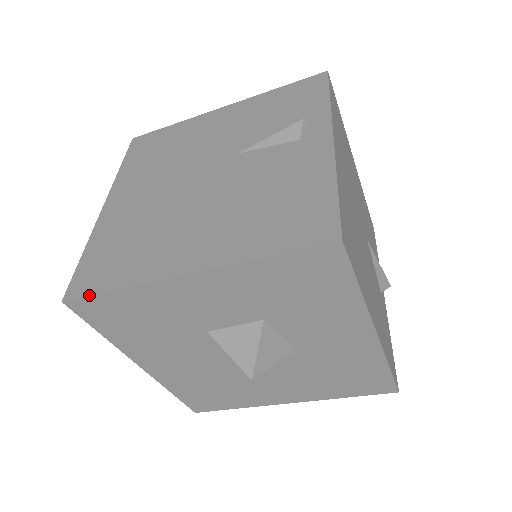
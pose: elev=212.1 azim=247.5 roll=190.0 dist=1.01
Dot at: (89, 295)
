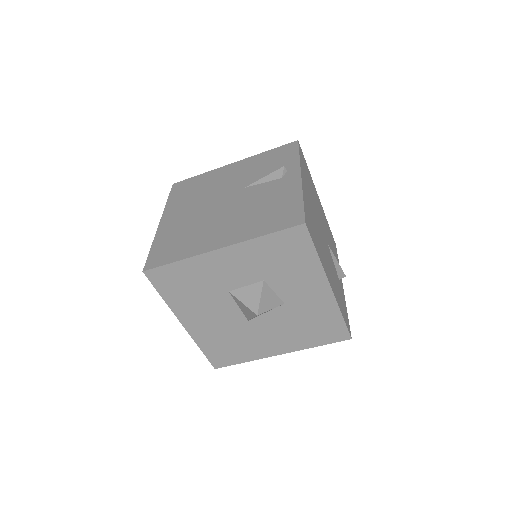
Dot at: (160, 266)
